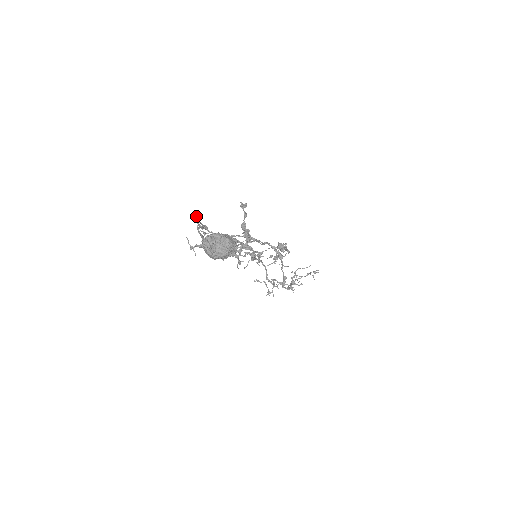
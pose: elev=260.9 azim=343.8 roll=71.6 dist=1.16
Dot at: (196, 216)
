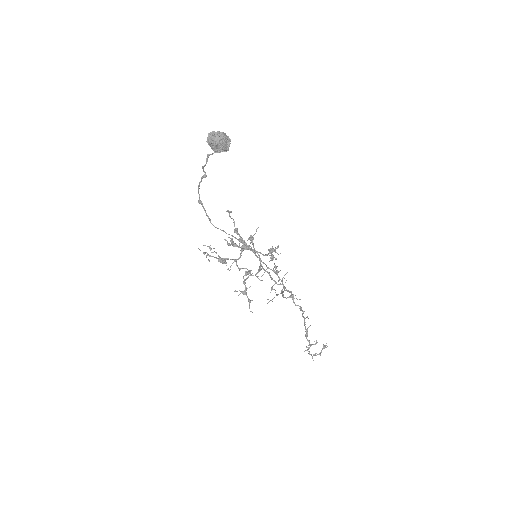
Dot at: (199, 184)
